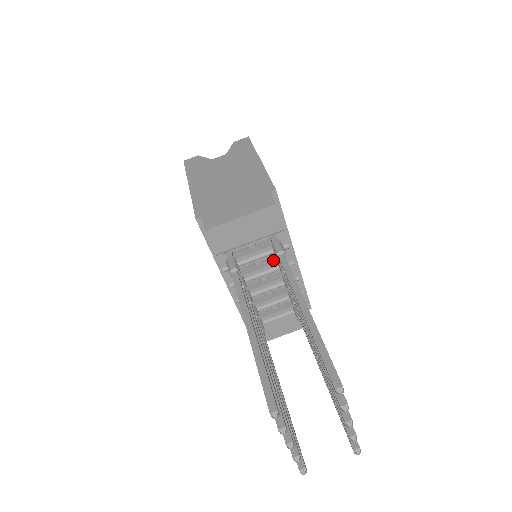
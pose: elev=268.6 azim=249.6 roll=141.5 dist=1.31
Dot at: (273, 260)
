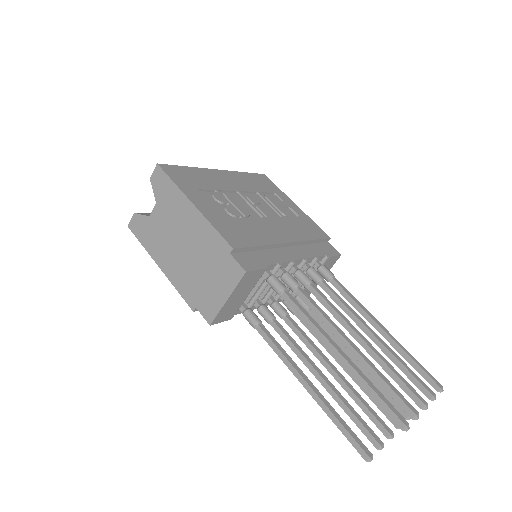
Dot at: occluded
